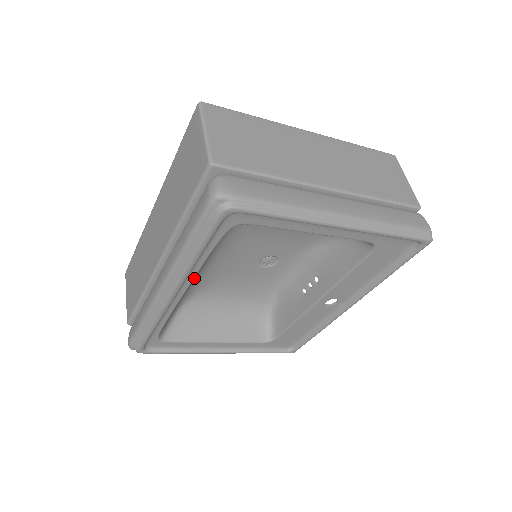
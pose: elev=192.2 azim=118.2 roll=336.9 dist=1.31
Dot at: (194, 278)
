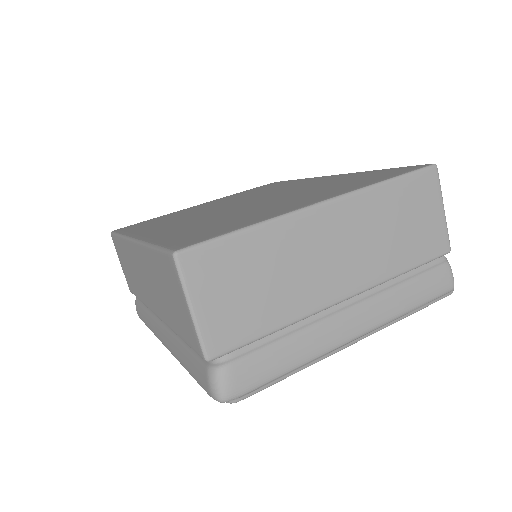
Dot at: occluded
